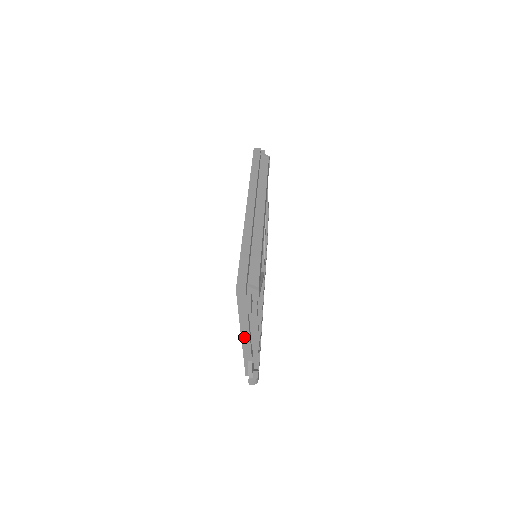
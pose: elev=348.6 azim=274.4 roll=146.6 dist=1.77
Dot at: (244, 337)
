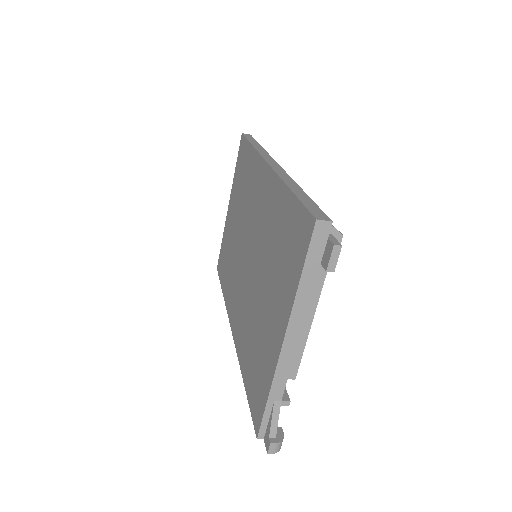
Dot at: (288, 340)
